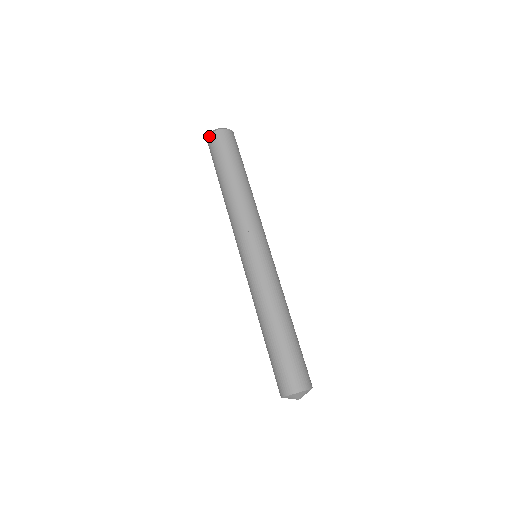
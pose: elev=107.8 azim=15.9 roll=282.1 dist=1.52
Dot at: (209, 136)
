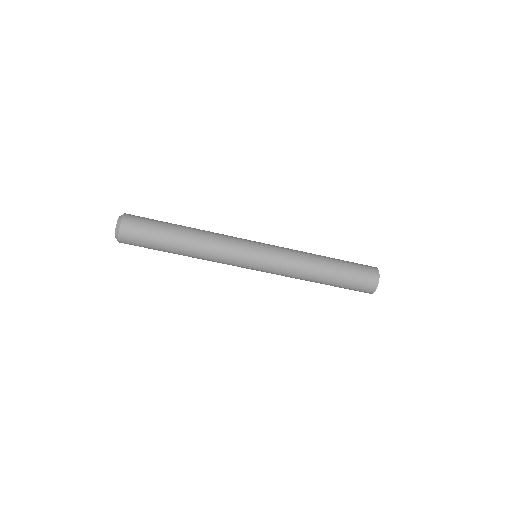
Dot at: (119, 242)
